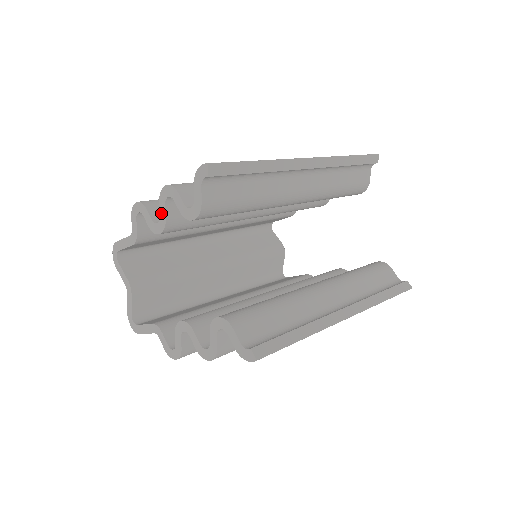
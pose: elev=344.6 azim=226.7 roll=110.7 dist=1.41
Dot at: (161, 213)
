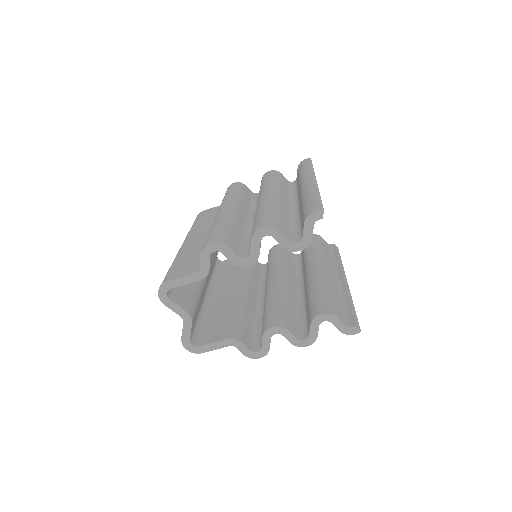
Dot at: (253, 249)
